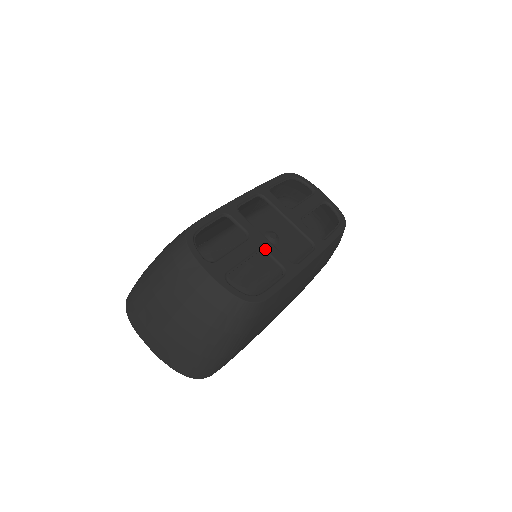
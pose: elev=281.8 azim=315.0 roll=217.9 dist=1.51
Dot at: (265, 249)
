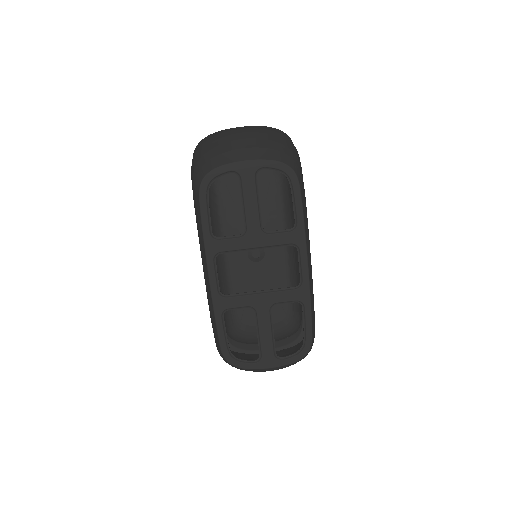
Dot at: (273, 304)
